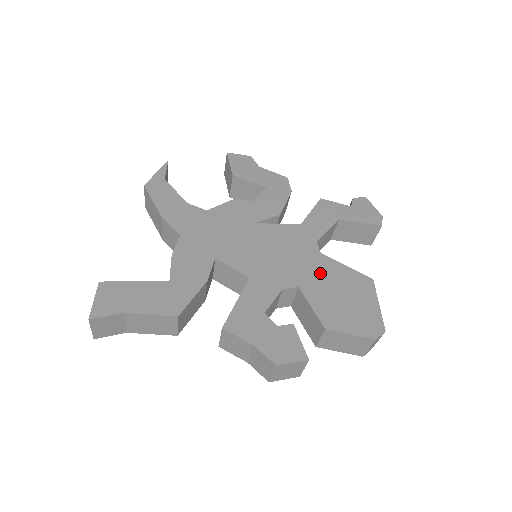
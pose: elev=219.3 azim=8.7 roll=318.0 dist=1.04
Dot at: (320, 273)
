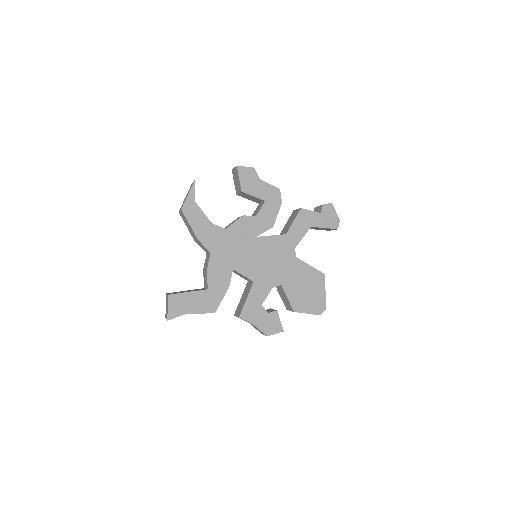
Dot at: (295, 273)
